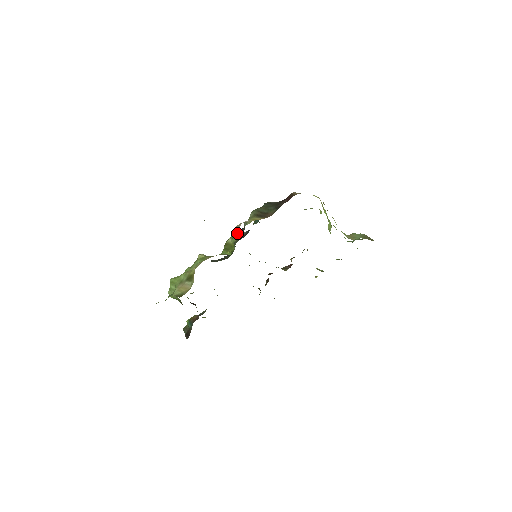
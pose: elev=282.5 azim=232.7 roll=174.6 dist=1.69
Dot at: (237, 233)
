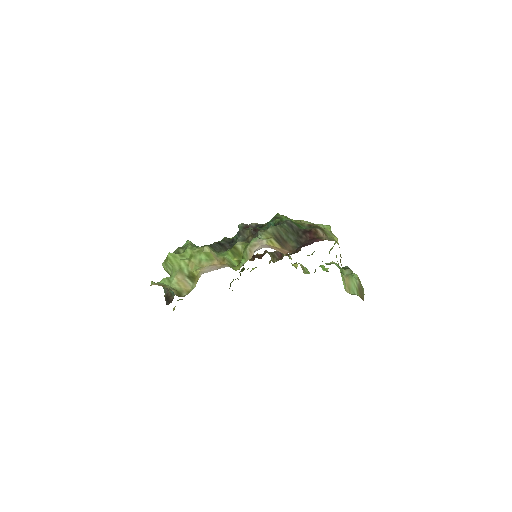
Dot at: occluded
